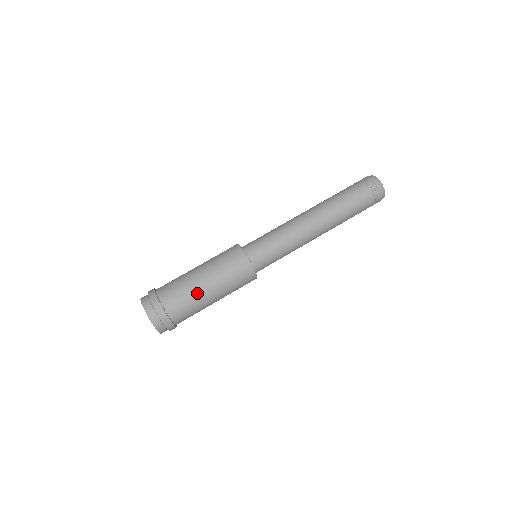
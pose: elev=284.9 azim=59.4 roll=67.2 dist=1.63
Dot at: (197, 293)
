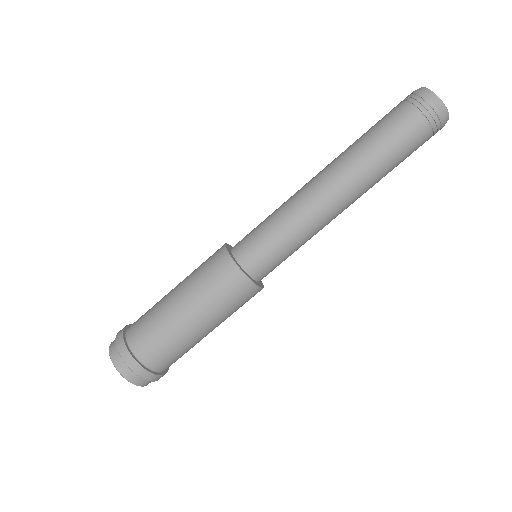
Dot at: (171, 324)
